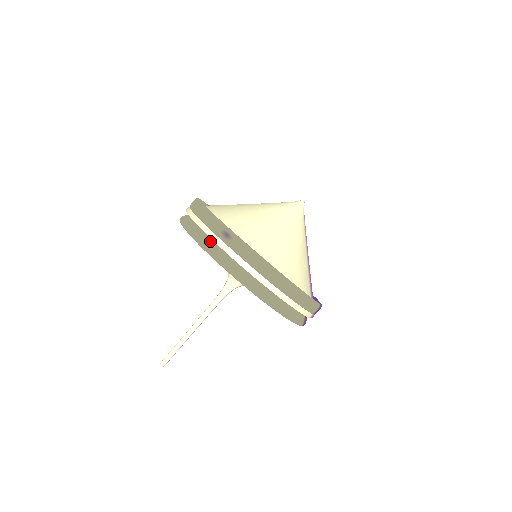
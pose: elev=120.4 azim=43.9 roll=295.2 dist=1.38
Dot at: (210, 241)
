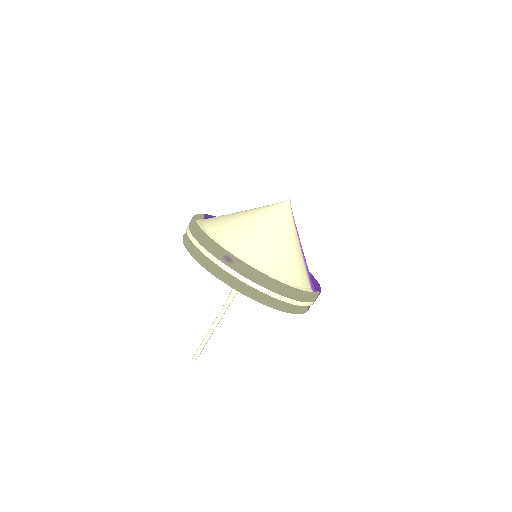
Dot at: (215, 265)
